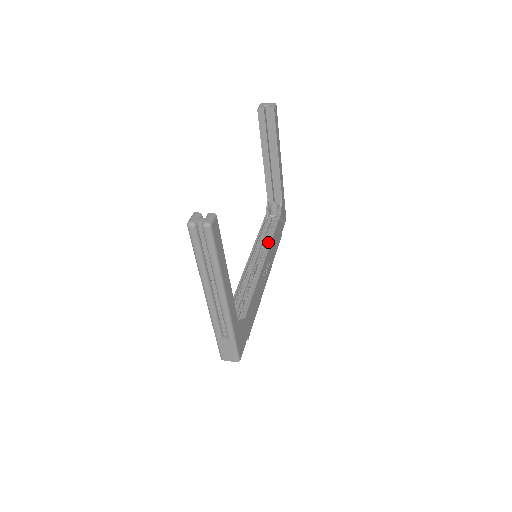
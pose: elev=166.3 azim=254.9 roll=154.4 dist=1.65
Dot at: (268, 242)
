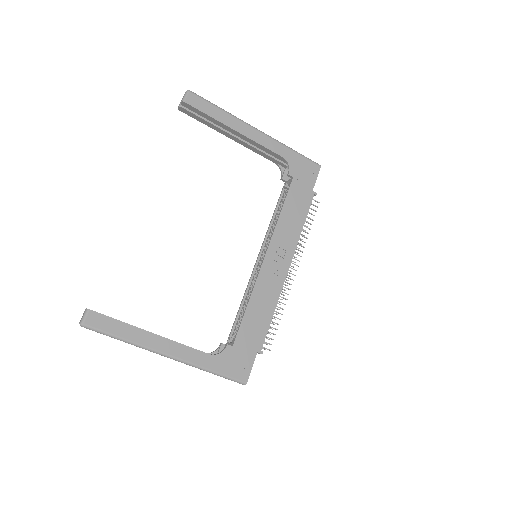
Dot at: (276, 226)
